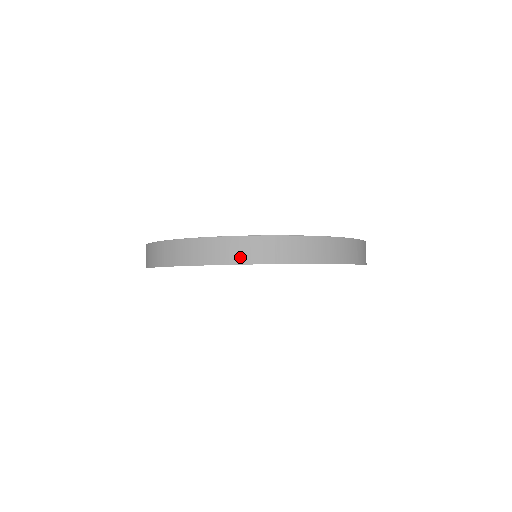
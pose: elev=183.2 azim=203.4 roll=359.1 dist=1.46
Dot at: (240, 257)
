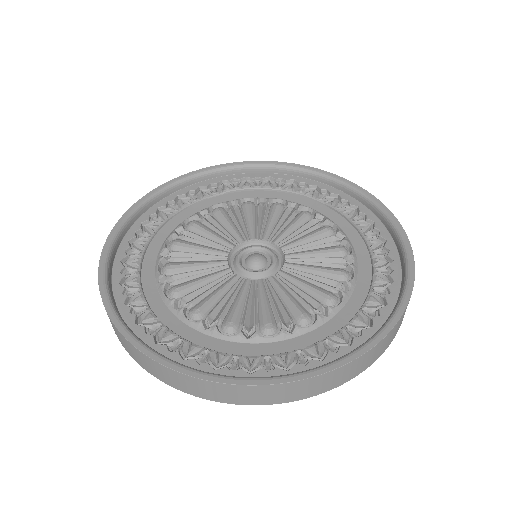
Dot at: (165, 379)
